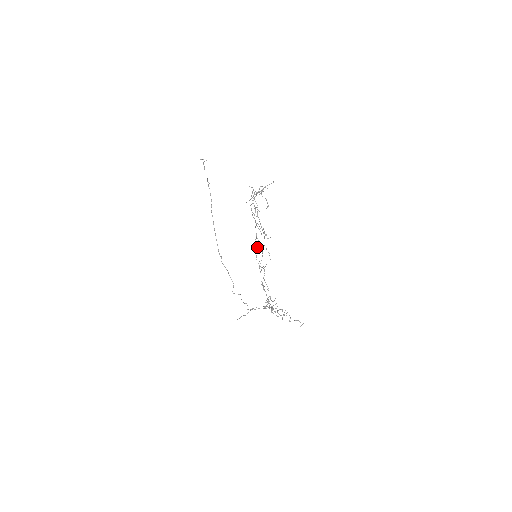
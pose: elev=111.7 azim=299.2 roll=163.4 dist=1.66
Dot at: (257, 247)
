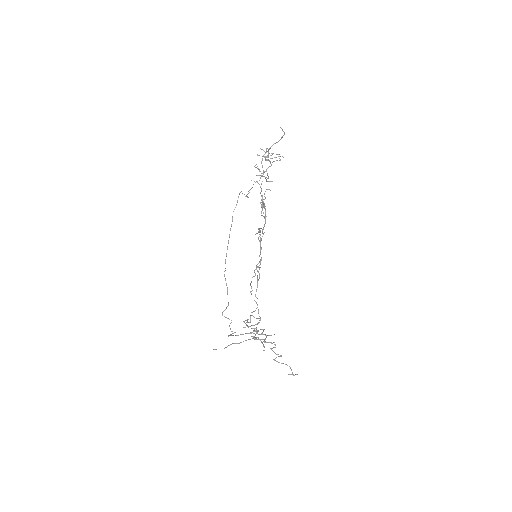
Dot at: occluded
